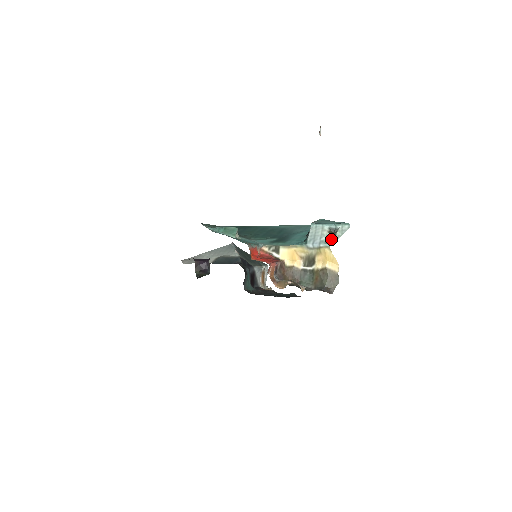
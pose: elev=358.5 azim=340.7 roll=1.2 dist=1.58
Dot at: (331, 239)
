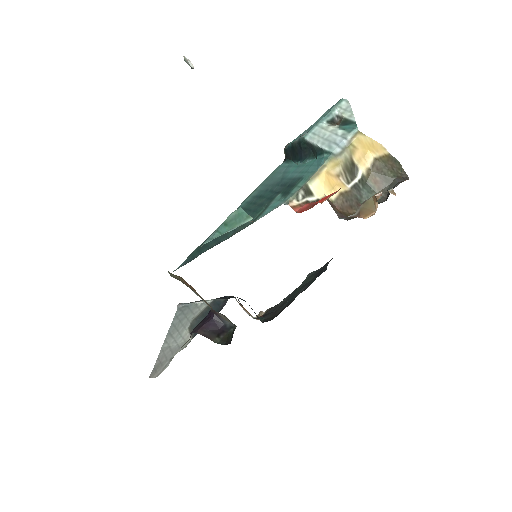
Dot at: (348, 125)
